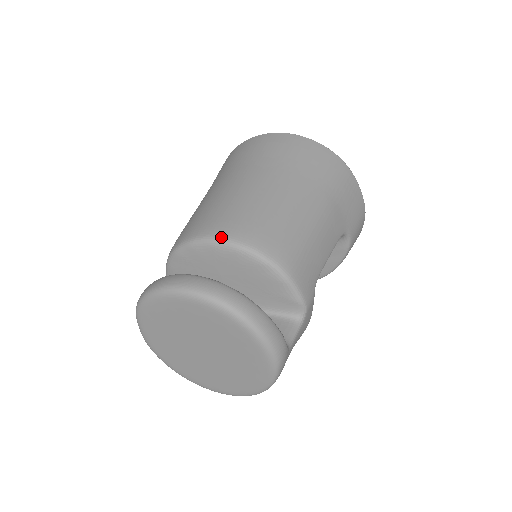
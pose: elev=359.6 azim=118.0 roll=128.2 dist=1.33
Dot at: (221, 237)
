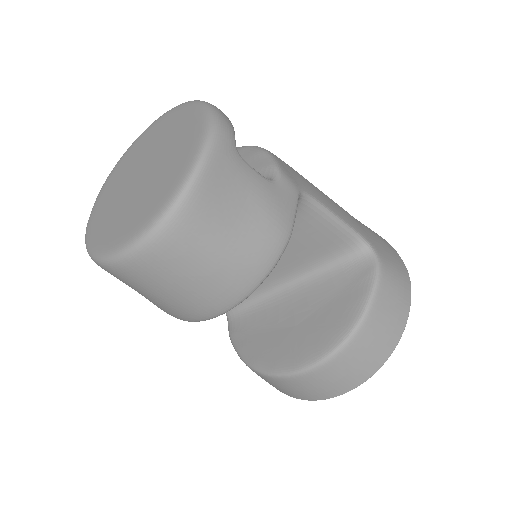
Dot at: occluded
